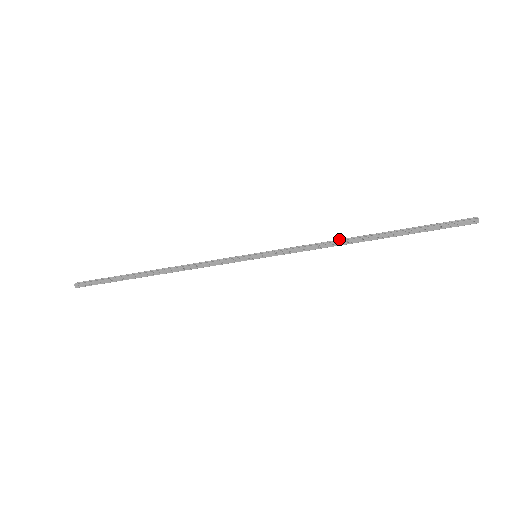
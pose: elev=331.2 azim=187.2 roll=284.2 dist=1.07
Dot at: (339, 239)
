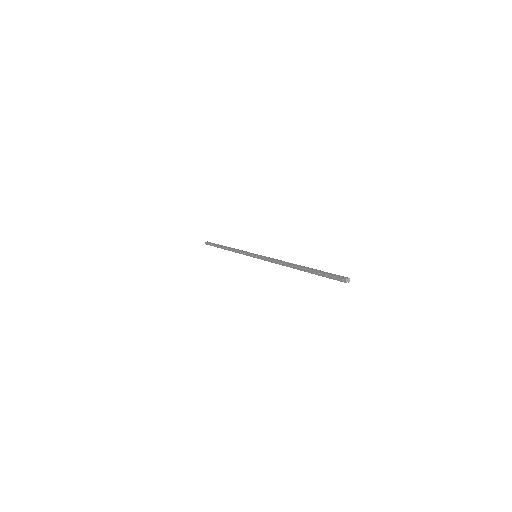
Dot at: occluded
